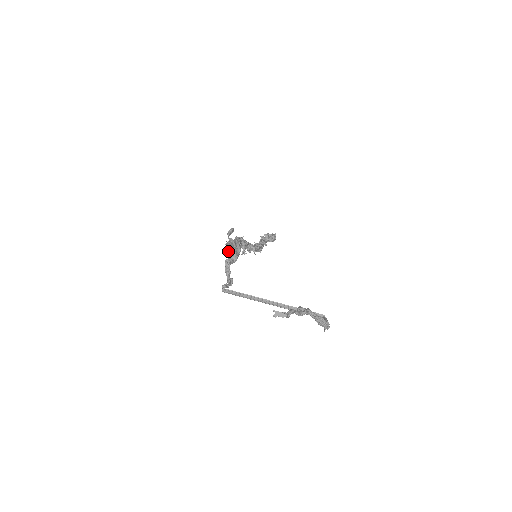
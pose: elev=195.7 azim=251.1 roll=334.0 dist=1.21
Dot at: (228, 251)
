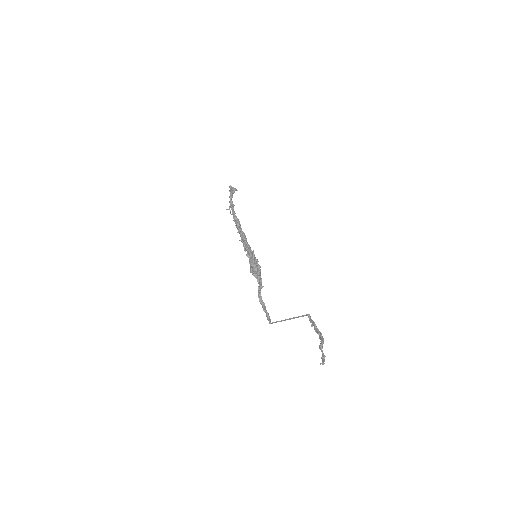
Dot at: (252, 272)
